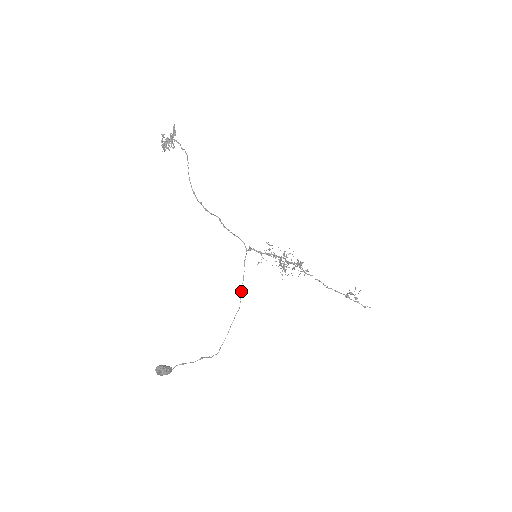
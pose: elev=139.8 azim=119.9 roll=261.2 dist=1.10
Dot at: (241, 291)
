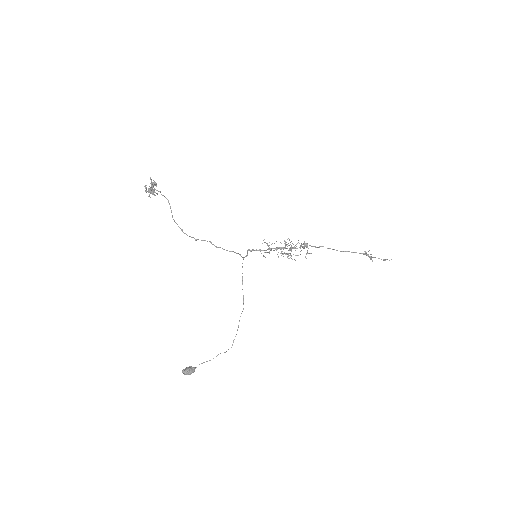
Dot at: (243, 295)
